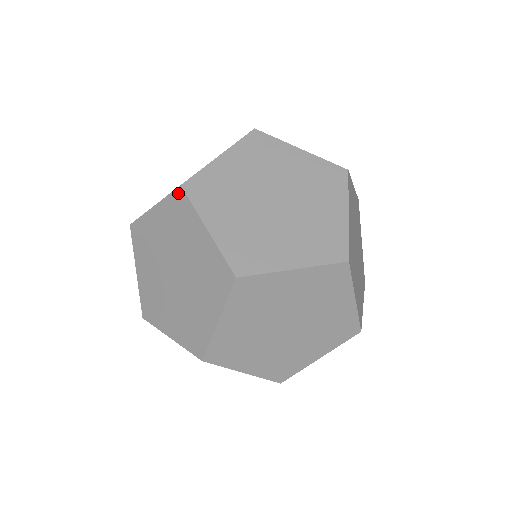
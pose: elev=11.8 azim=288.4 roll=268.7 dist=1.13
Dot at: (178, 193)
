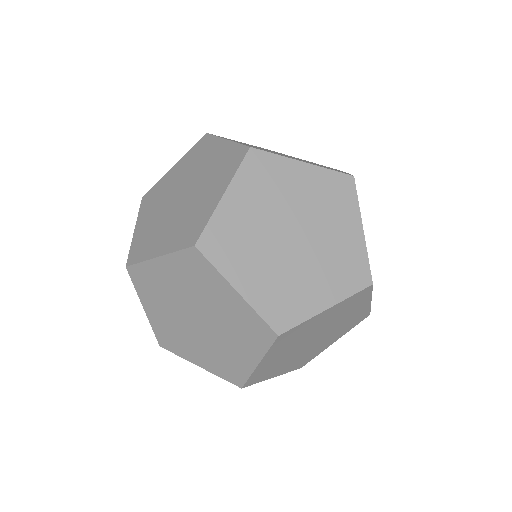
Dot at: occluded
